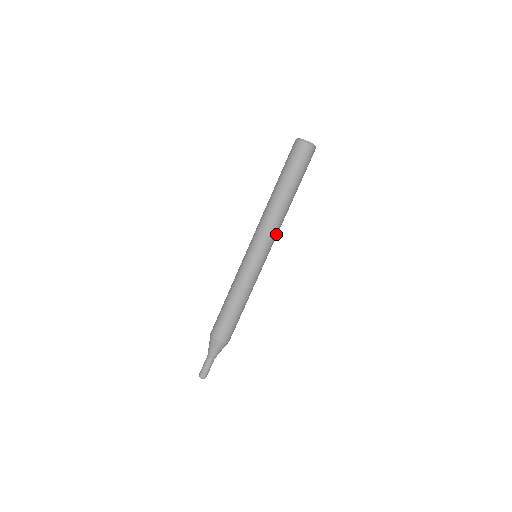
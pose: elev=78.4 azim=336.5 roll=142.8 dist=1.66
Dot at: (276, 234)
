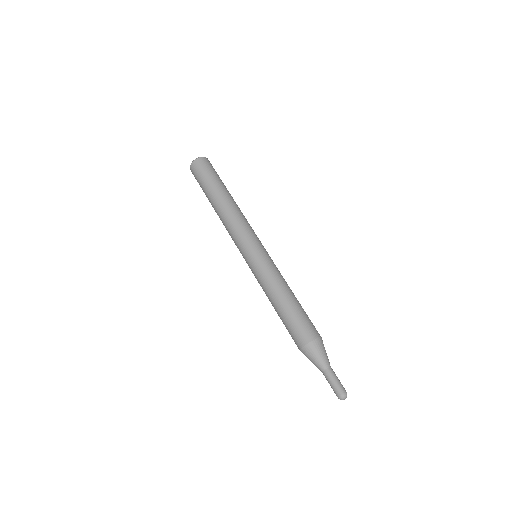
Dot at: (246, 225)
